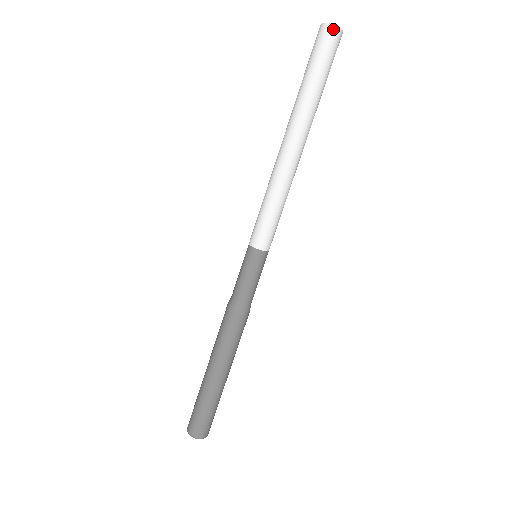
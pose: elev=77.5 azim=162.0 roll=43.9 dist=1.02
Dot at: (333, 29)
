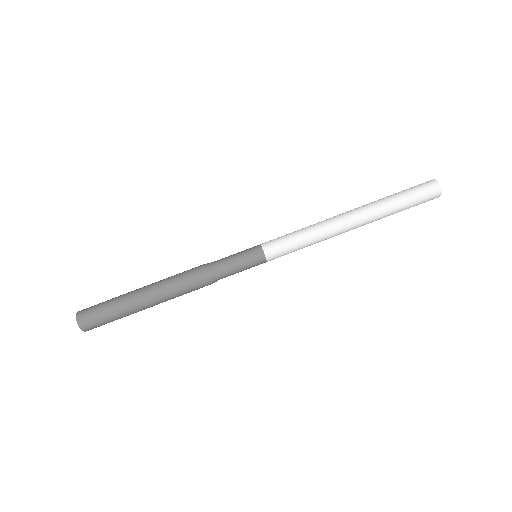
Dot at: (439, 190)
